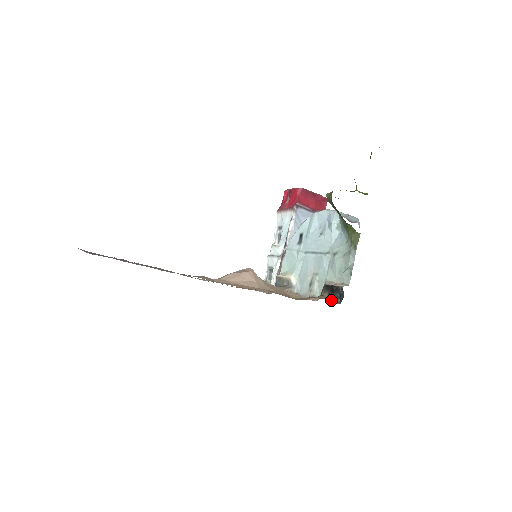
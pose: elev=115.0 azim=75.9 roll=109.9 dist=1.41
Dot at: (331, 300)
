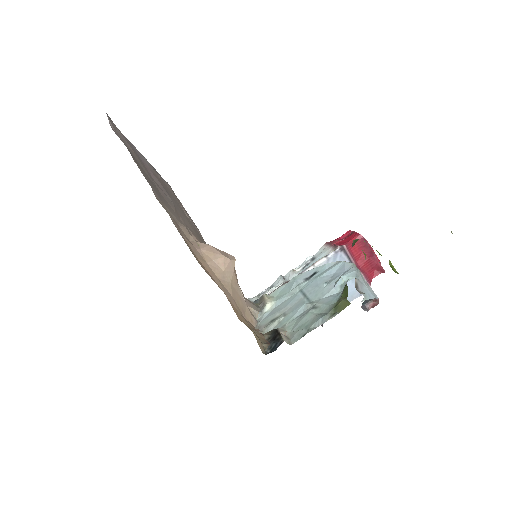
Dot at: (262, 344)
